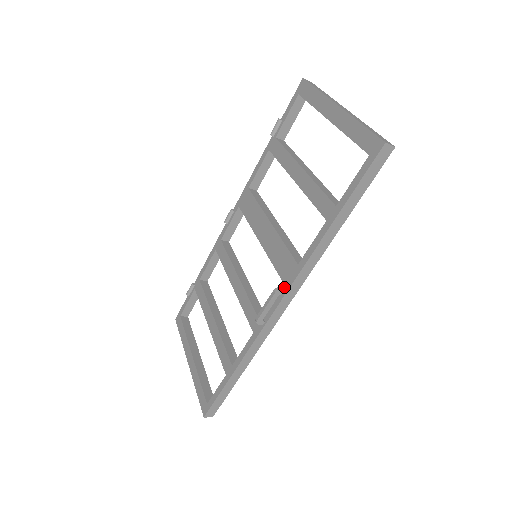
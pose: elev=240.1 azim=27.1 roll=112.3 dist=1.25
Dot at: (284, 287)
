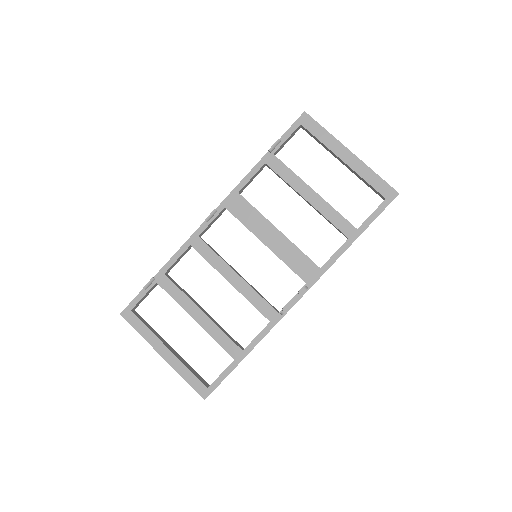
Dot at: (306, 285)
